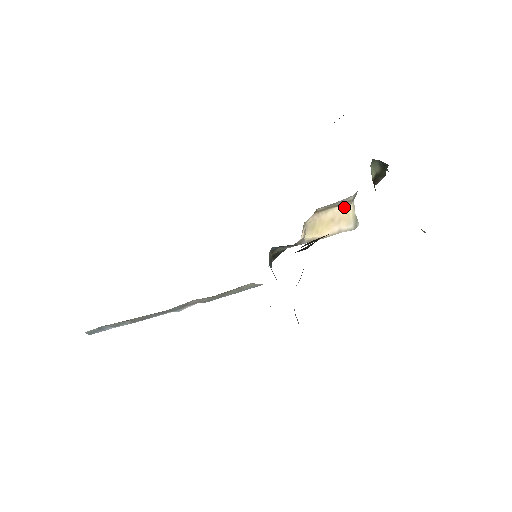
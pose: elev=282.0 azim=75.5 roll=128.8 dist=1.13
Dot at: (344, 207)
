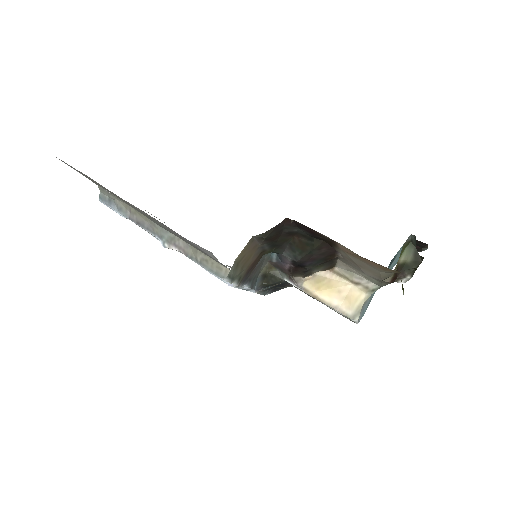
Dot at: (358, 290)
